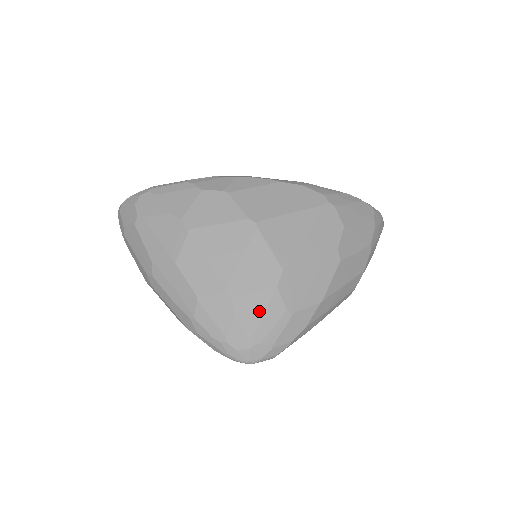
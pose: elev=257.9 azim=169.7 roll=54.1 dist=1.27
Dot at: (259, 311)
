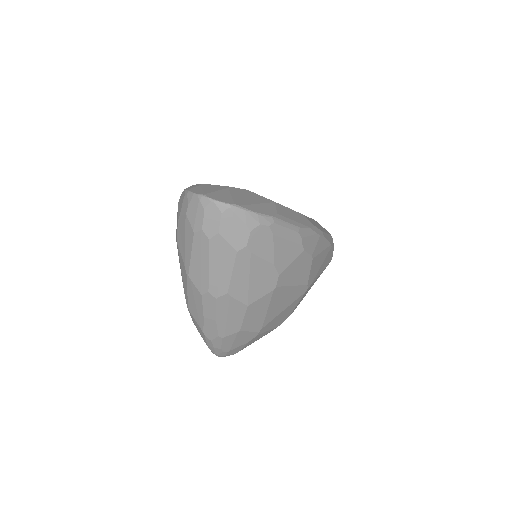
Dot at: (259, 338)
